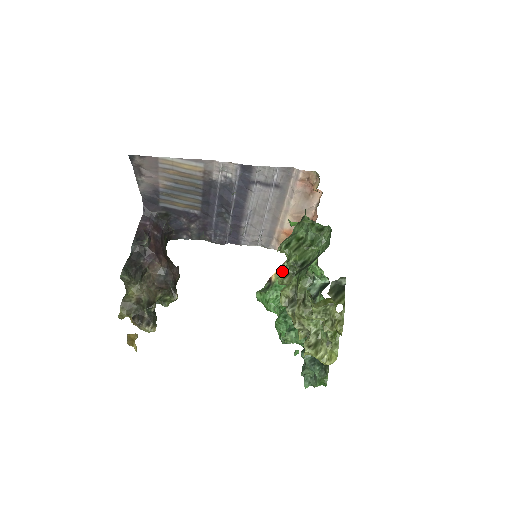
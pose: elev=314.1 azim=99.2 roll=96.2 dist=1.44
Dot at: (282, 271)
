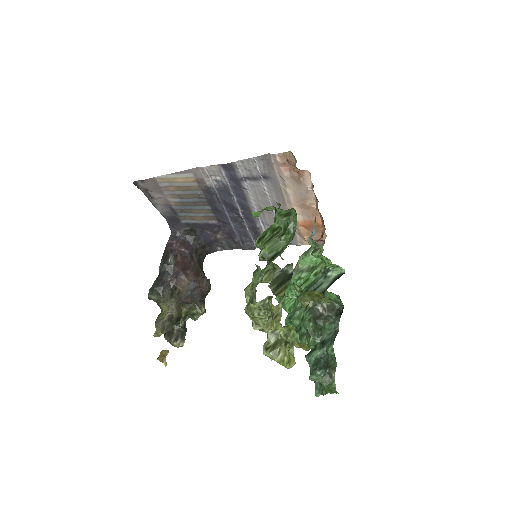
Dot at: (297, 267)
